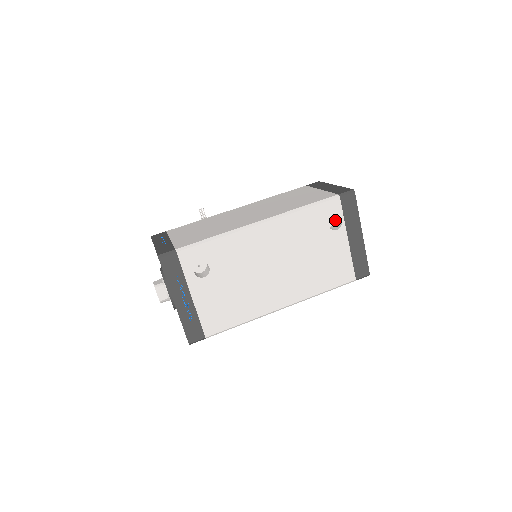
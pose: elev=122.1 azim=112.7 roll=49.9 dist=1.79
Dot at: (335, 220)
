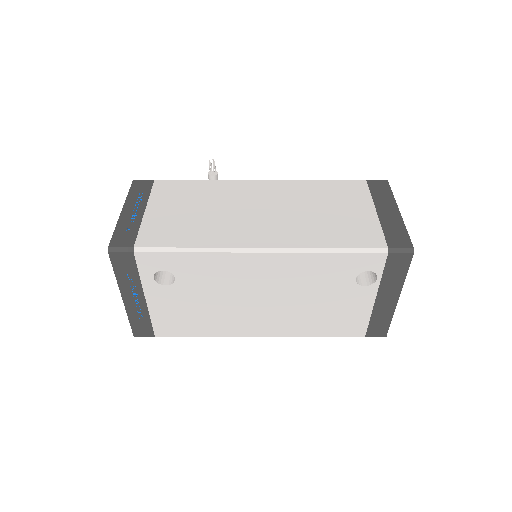
Dot at: occluded
